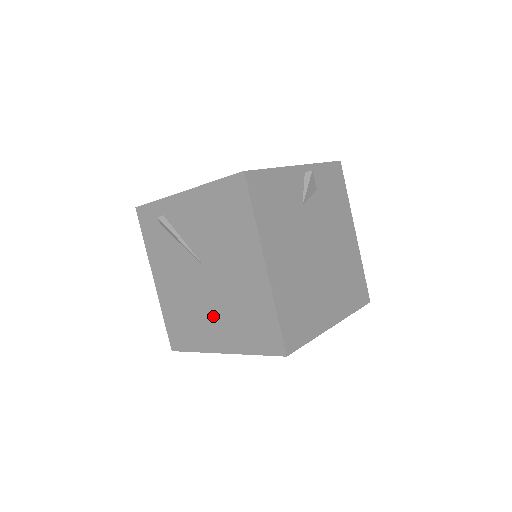
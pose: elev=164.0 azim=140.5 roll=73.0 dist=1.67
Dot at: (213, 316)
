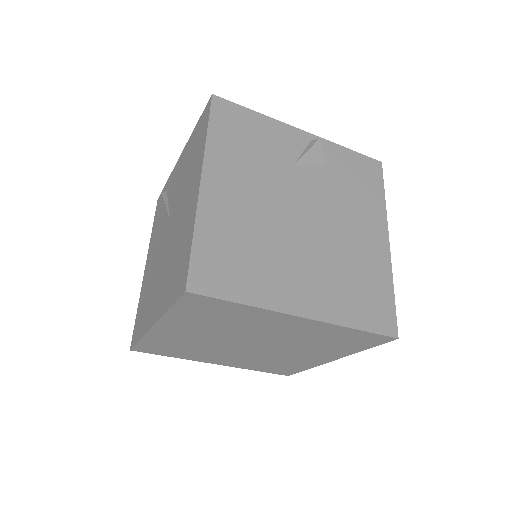
Dot at: (160, 279)
